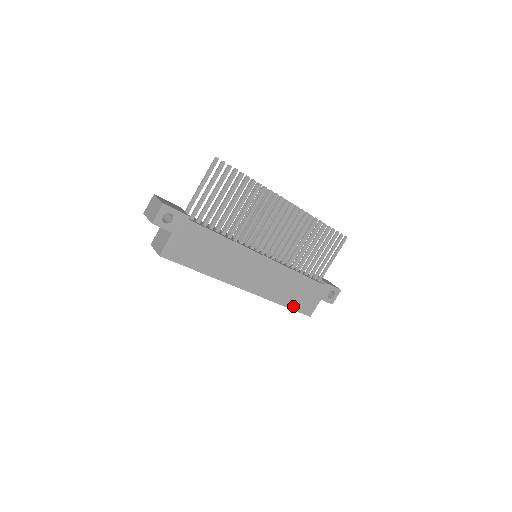
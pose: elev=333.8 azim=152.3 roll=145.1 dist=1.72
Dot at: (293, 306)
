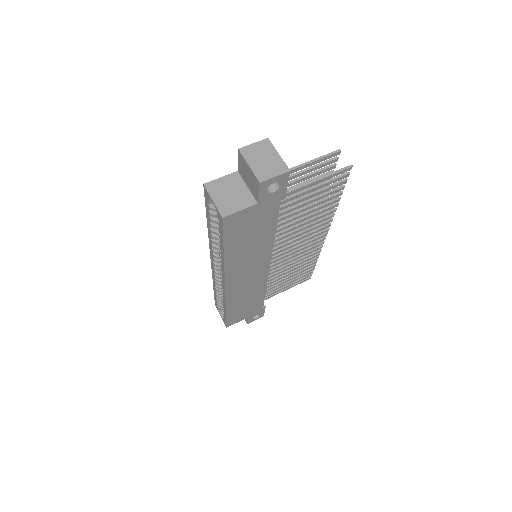
Dot at: (230, 314)
